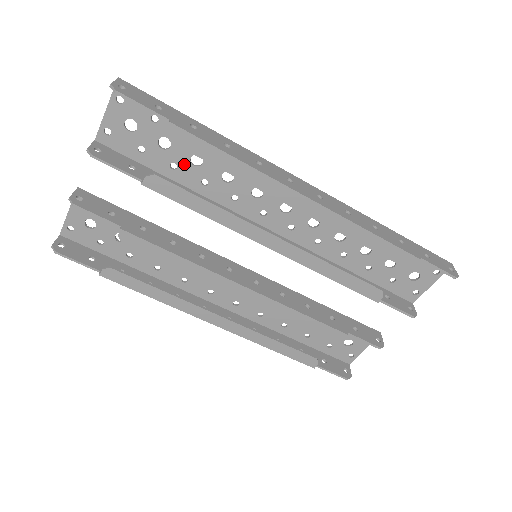
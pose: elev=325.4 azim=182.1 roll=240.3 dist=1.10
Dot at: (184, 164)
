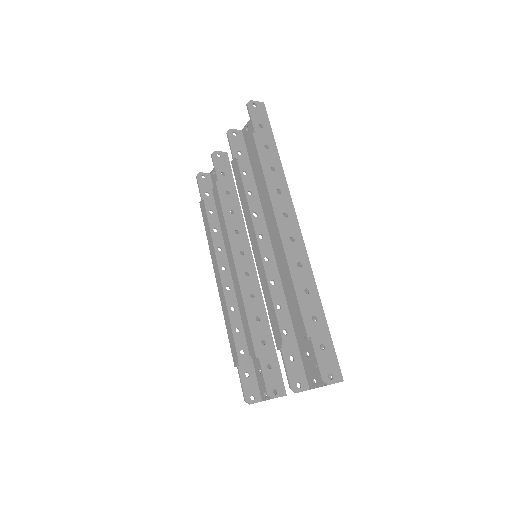
Dot at: occluded
